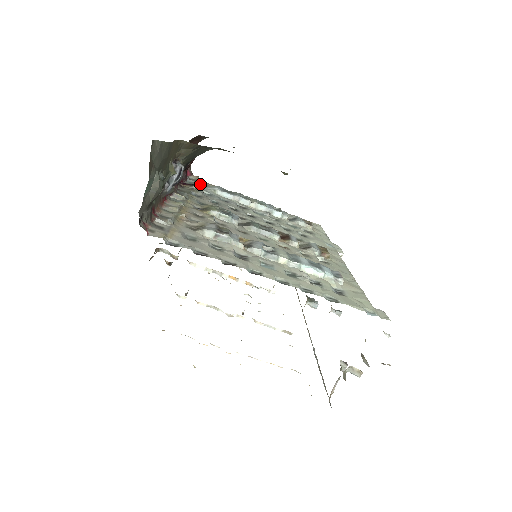
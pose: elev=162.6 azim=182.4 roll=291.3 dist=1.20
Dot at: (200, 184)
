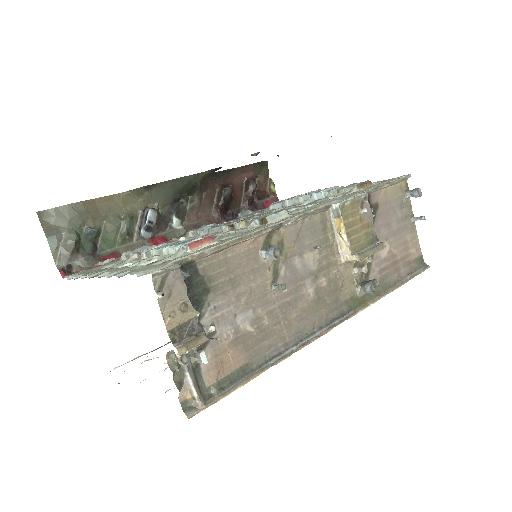
Dot at: occluded
